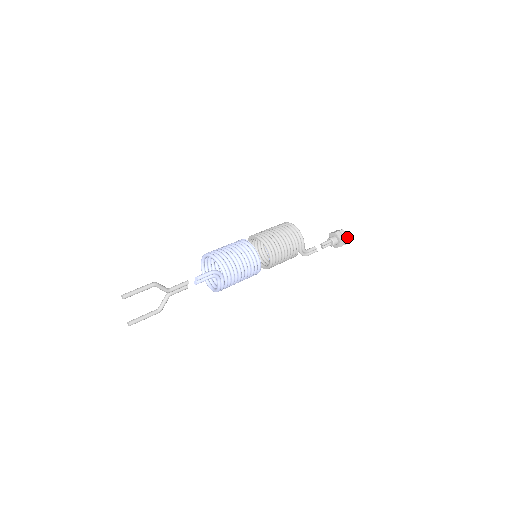
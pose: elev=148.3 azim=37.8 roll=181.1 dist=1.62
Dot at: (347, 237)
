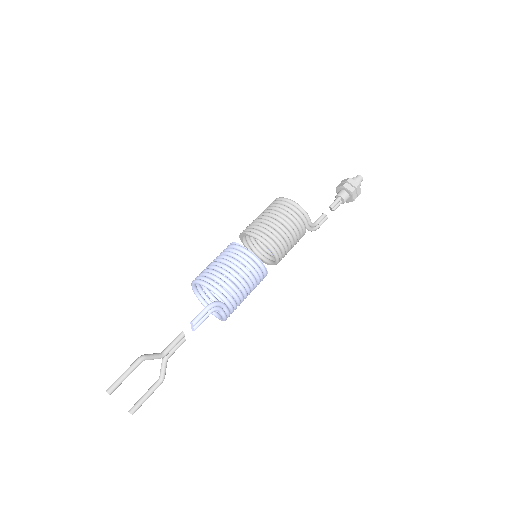
Dot at: (359, 186)
